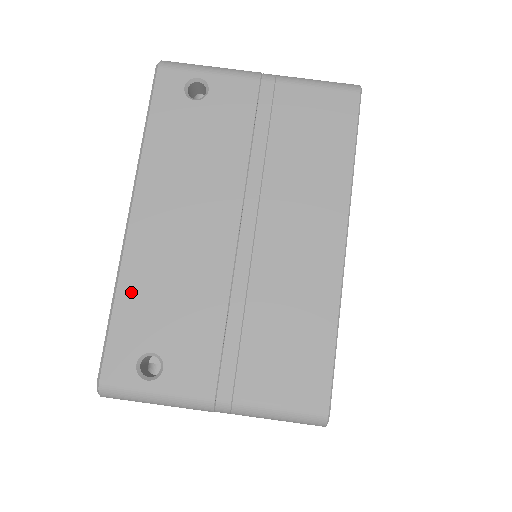
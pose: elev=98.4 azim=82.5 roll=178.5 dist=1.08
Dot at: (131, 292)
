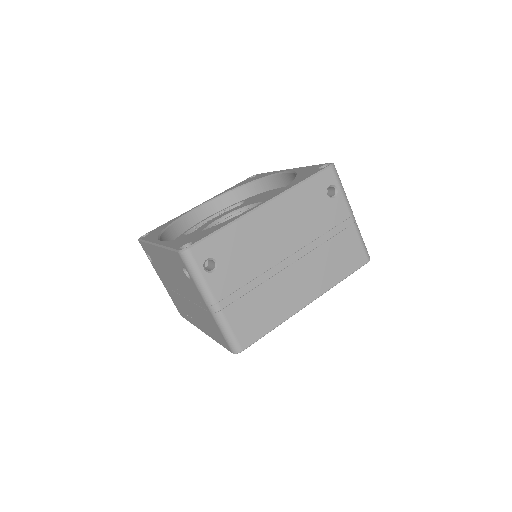
Dot at: (234, 232)
